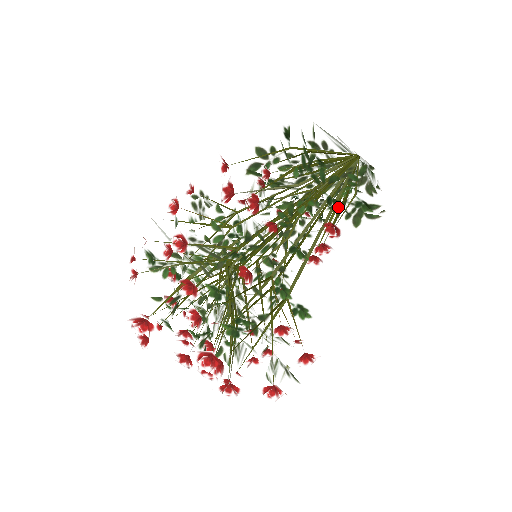
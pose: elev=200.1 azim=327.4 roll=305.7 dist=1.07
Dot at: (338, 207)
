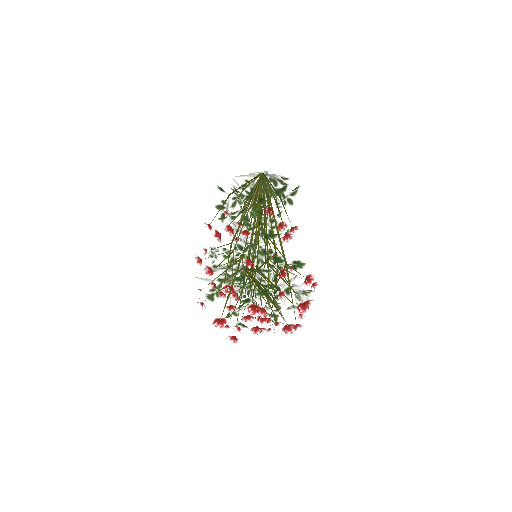
Dot at: (265, 200)
